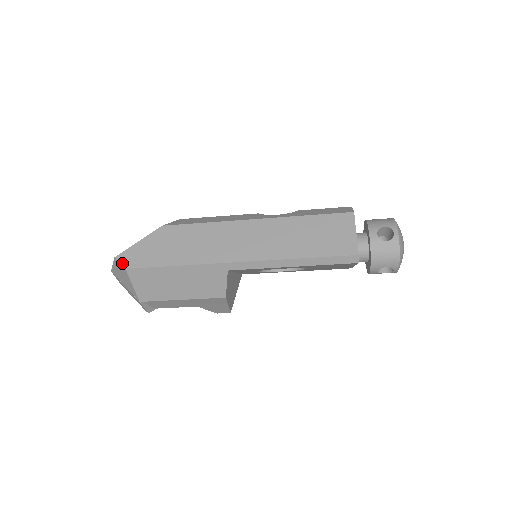
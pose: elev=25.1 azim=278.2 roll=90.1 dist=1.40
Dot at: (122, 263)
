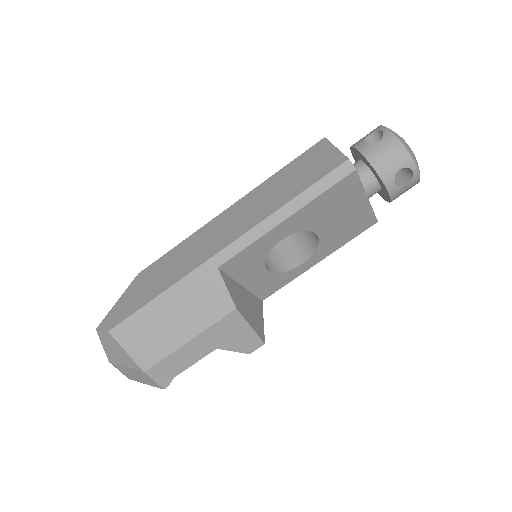
Dot at: (104, 329)
